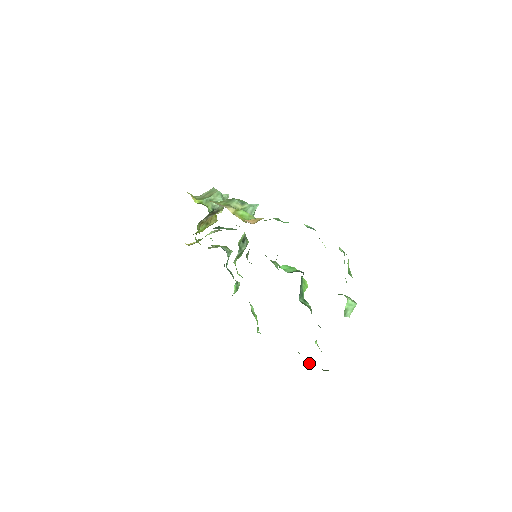
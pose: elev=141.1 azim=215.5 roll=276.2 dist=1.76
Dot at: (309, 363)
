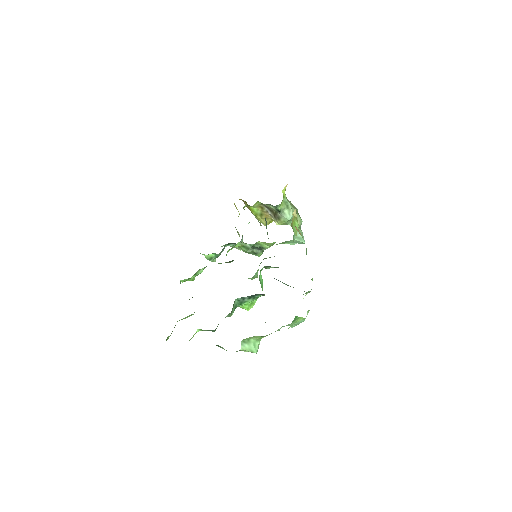
Dot at: occluded
